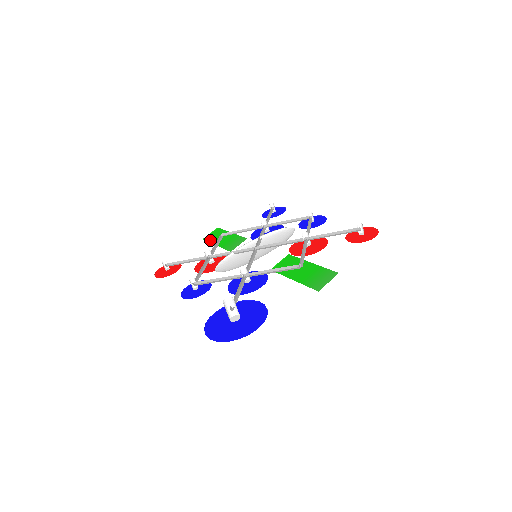
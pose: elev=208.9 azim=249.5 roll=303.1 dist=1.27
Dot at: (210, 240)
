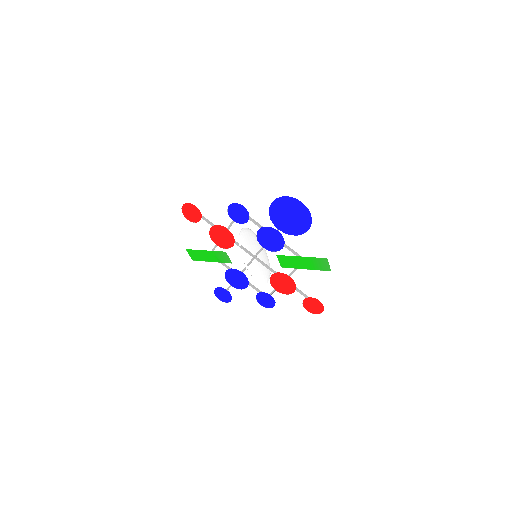
Dot at: (195, 251)
